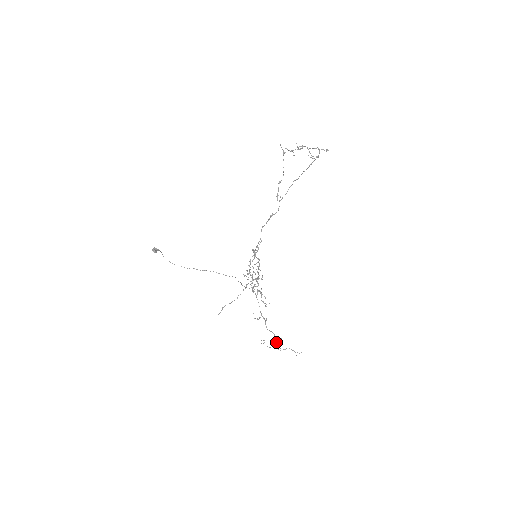
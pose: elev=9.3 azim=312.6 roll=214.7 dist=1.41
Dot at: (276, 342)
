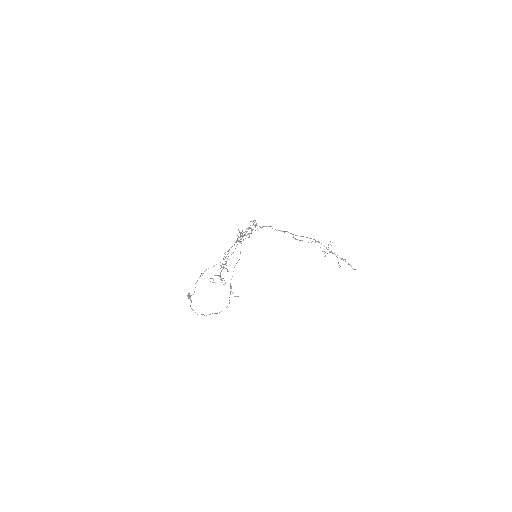
Dot at: (223, 267)
